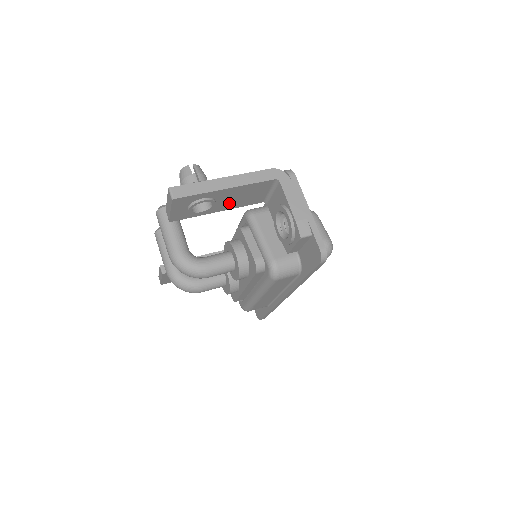
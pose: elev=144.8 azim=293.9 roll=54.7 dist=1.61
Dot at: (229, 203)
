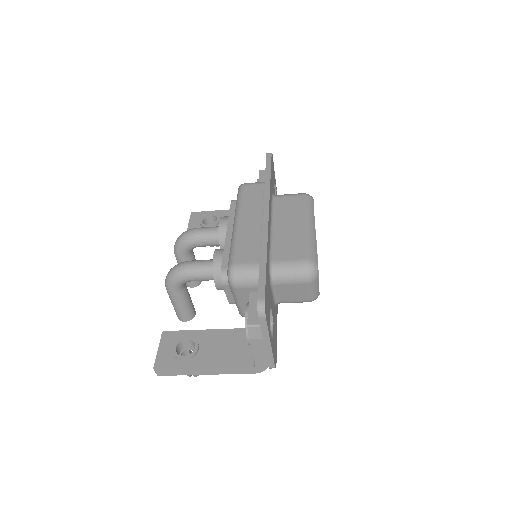
Dot at: occluded
